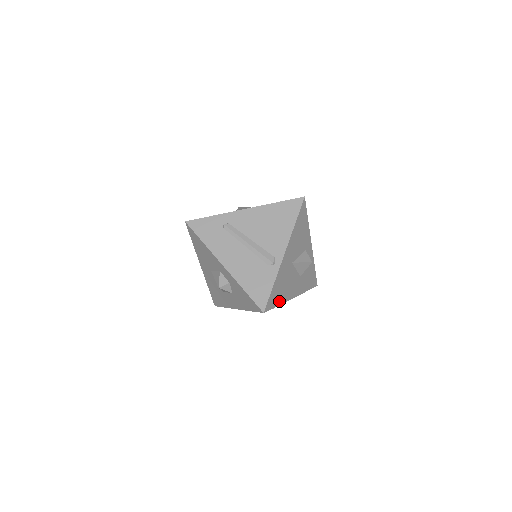
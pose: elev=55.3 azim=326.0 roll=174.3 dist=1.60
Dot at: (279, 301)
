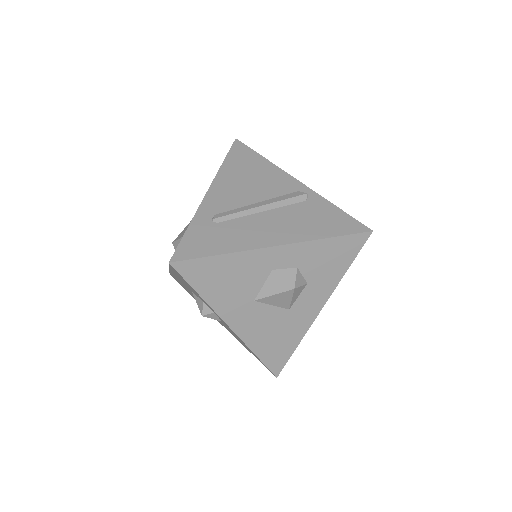
Dot at: occluded
